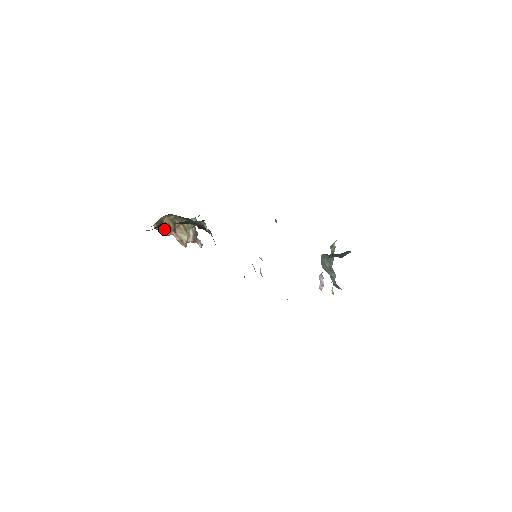
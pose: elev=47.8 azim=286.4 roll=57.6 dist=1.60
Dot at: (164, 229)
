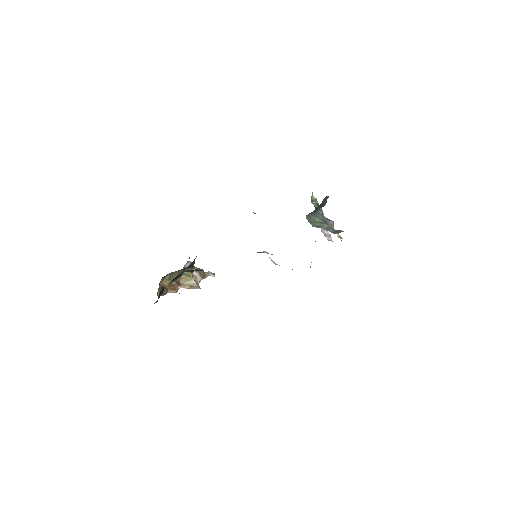
Dot at: (169, 290)
